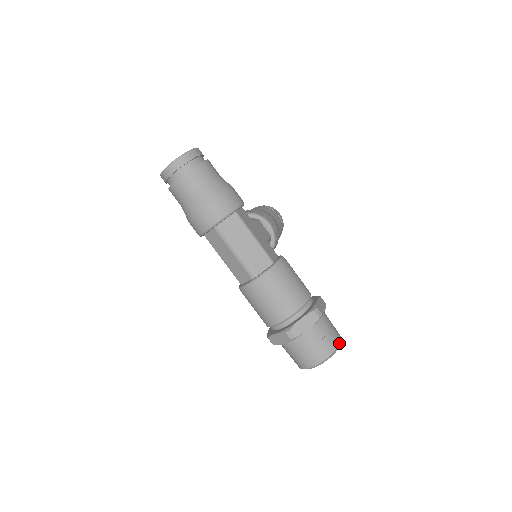
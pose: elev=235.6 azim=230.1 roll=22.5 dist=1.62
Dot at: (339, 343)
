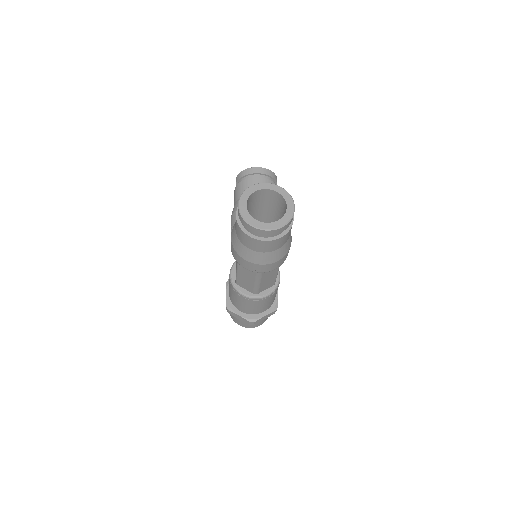
Dot at: occluded
